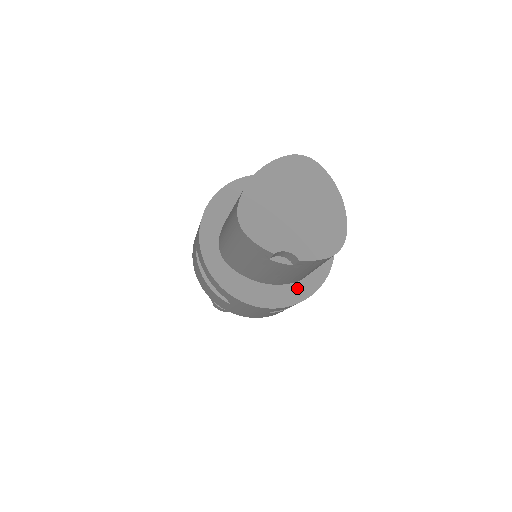
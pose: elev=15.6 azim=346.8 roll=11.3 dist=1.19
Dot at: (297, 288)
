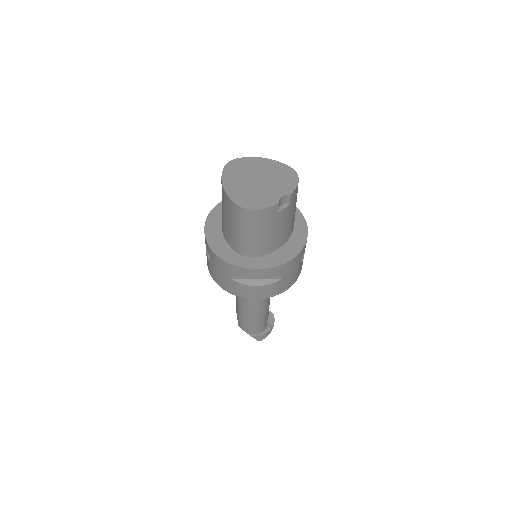
Dot at: (298, 231)
